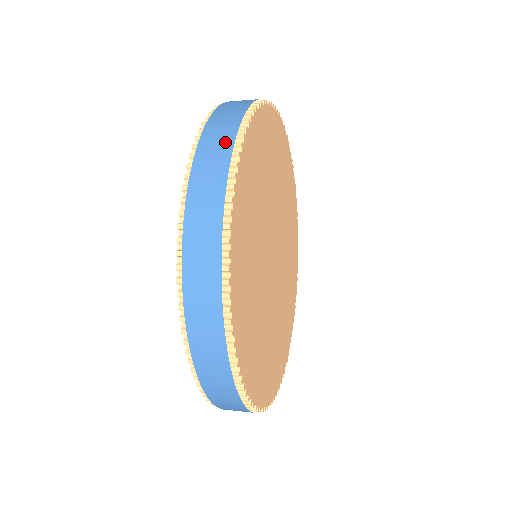
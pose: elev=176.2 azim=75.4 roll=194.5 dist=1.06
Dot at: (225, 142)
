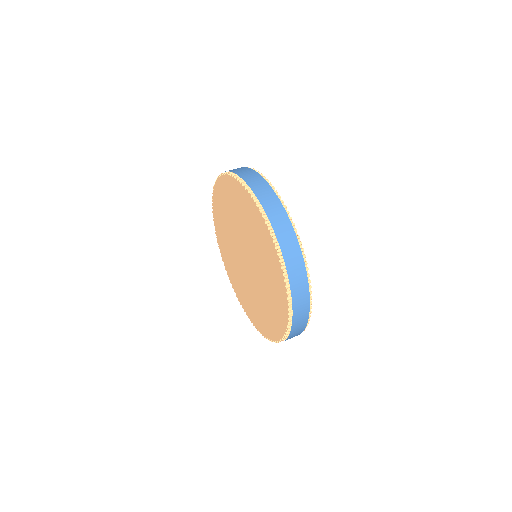
Dot at: (304, 320)
